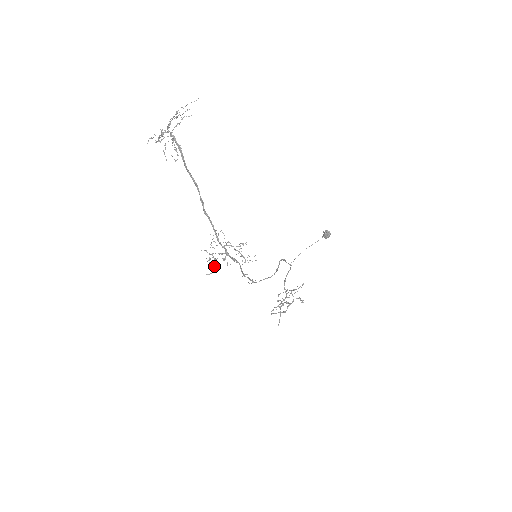
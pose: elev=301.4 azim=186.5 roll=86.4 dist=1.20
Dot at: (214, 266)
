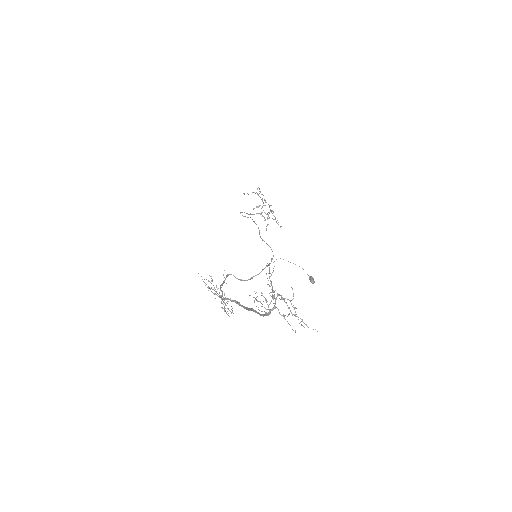
Dot at: (206, 284)
